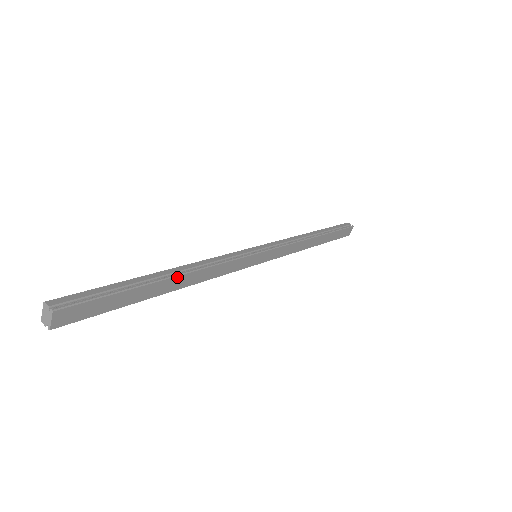
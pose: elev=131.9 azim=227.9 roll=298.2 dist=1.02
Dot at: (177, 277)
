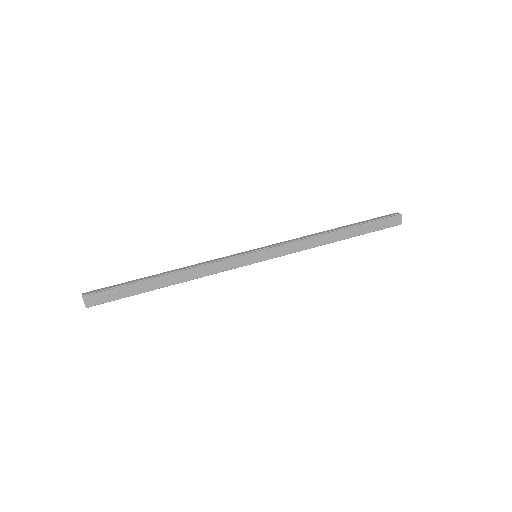
Dot at: (169, 276)
